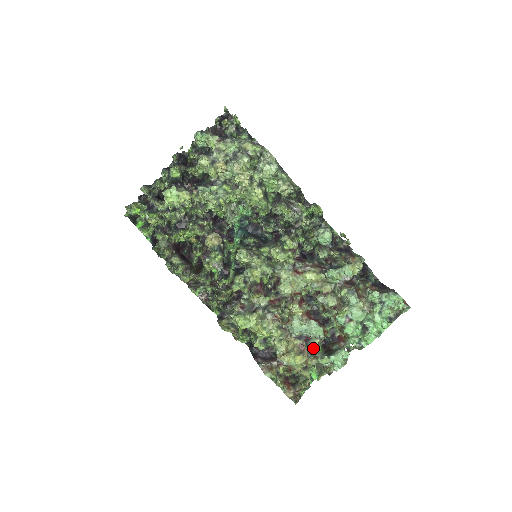
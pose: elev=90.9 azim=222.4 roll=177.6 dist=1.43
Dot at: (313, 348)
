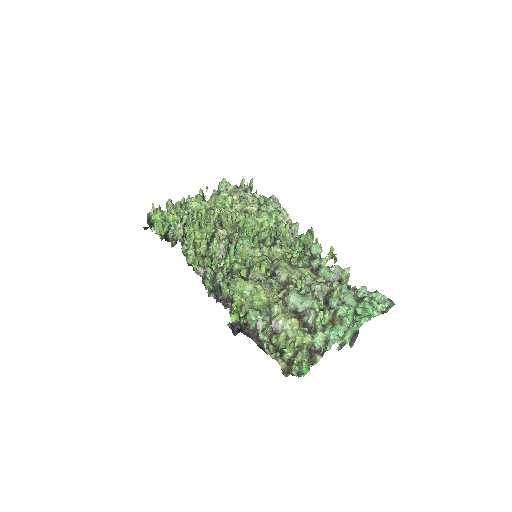
Dot at: (308, 321)
